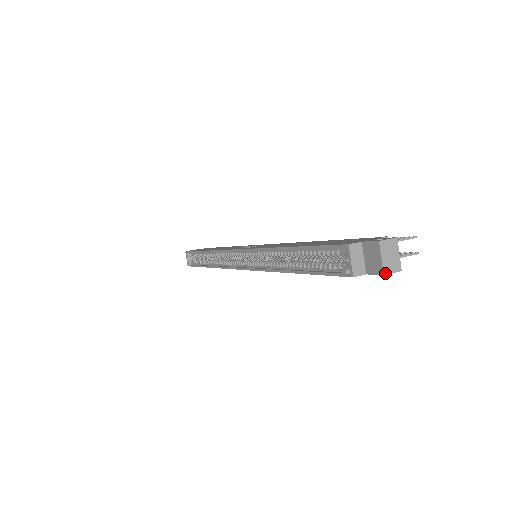
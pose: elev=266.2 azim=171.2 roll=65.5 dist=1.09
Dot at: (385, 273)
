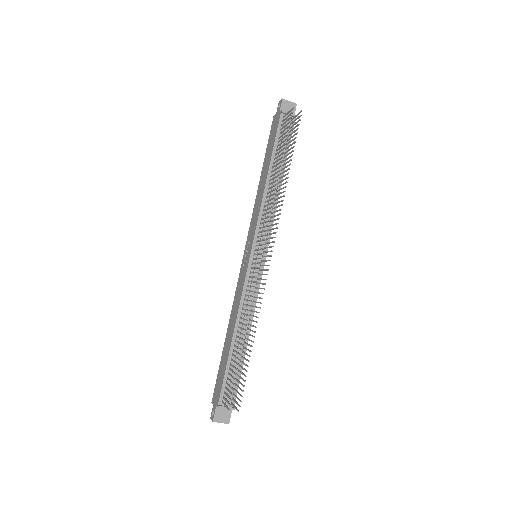
Dot at: occluded
